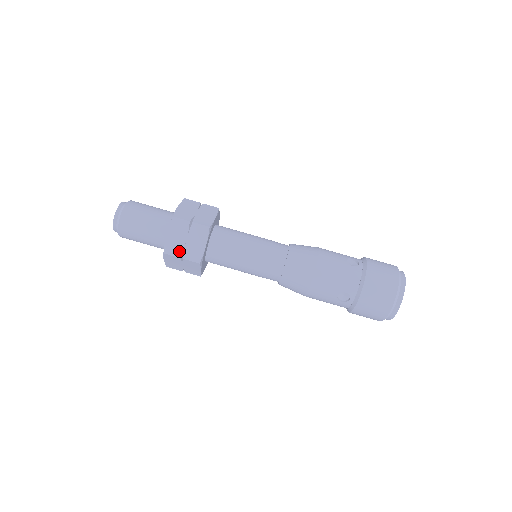
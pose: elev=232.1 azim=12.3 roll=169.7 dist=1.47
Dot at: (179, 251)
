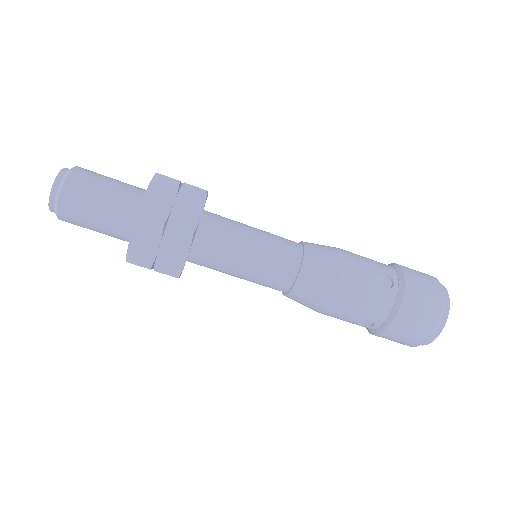
Dot at: (148, 261)
